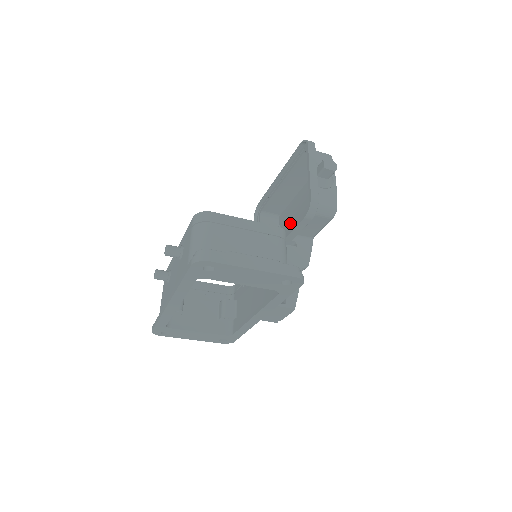
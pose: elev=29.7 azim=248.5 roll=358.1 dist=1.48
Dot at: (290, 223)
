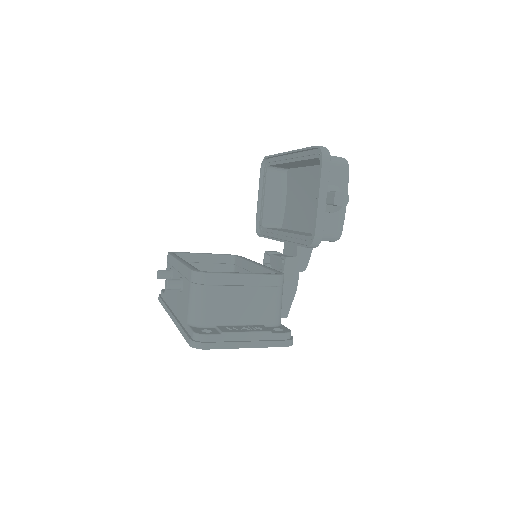
Dot at: (297, 190)
